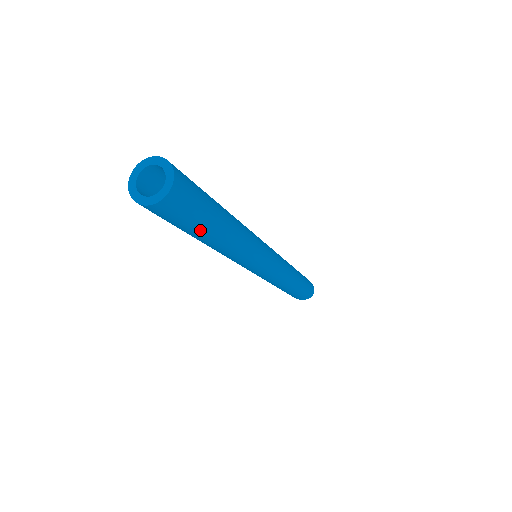
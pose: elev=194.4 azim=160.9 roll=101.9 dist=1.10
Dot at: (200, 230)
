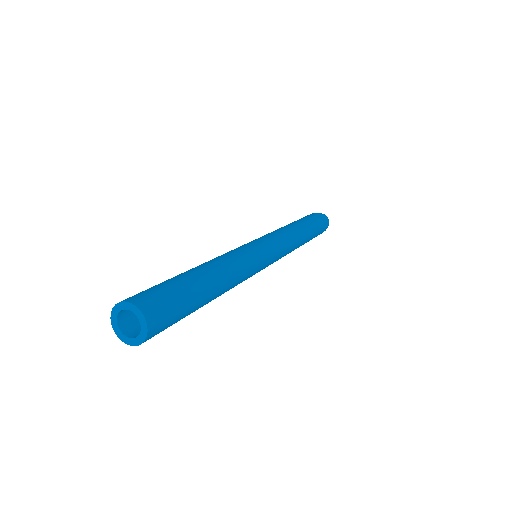
Dot at: (192, 312)
